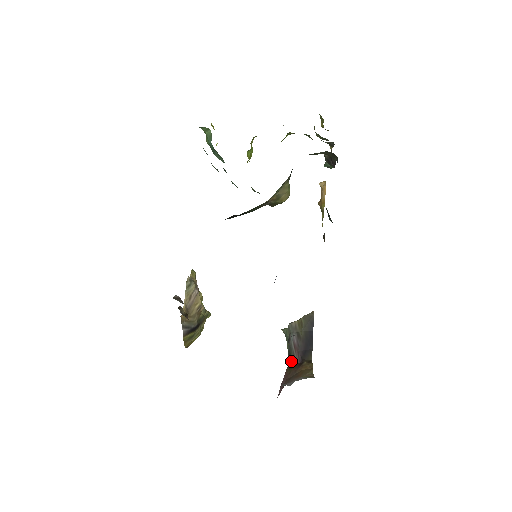
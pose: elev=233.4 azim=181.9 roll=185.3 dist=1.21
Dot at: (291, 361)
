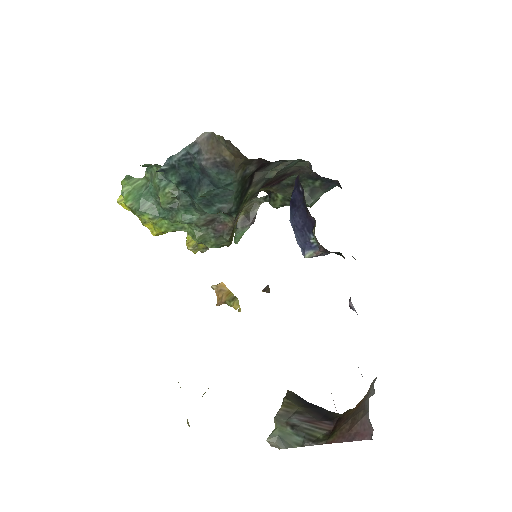
Dot at: (322, 436)
